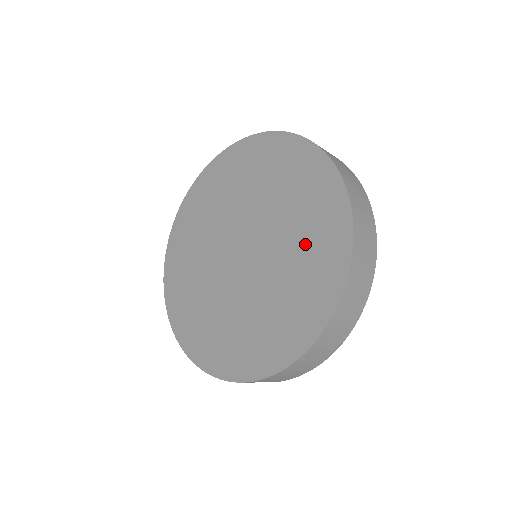
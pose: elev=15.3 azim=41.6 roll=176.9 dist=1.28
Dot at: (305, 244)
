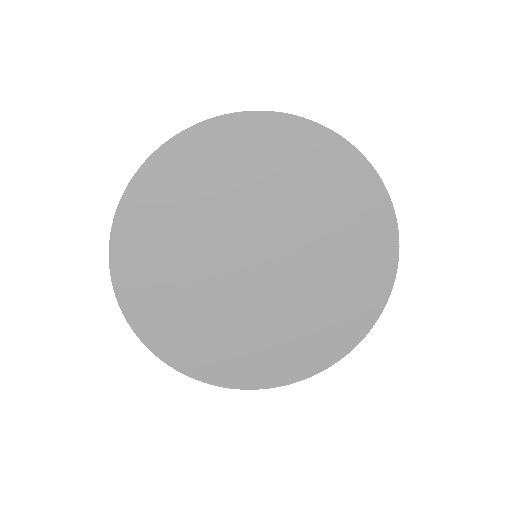
Dot at: (328, 309)
